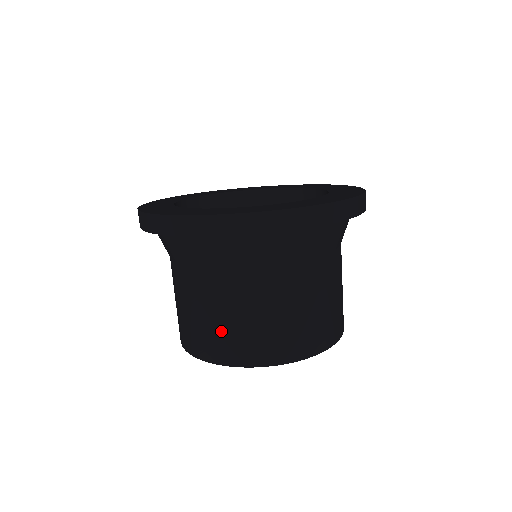
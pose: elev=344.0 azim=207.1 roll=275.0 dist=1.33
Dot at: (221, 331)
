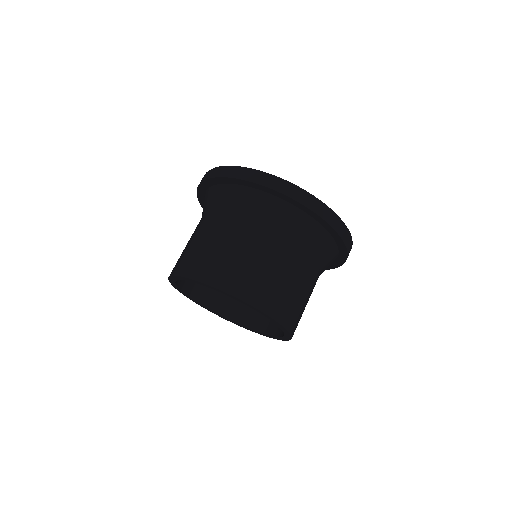
Dot at: (194, 251)
